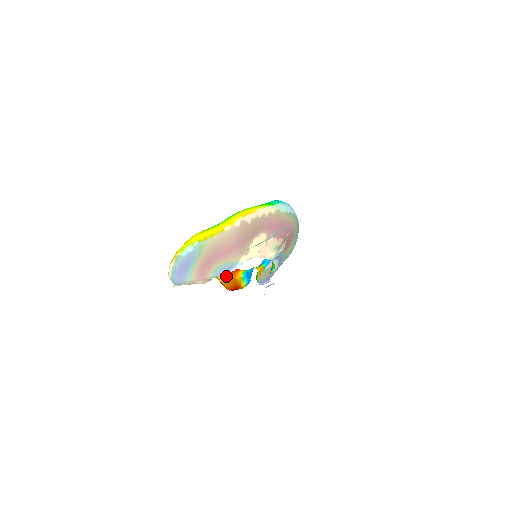
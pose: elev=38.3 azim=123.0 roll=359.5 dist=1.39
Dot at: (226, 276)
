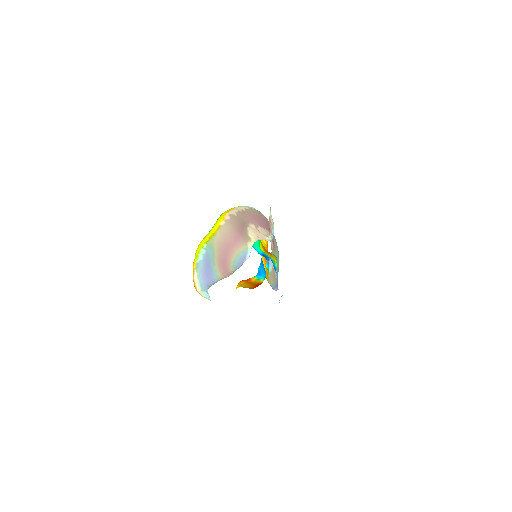
Dot at: (243, 283)
